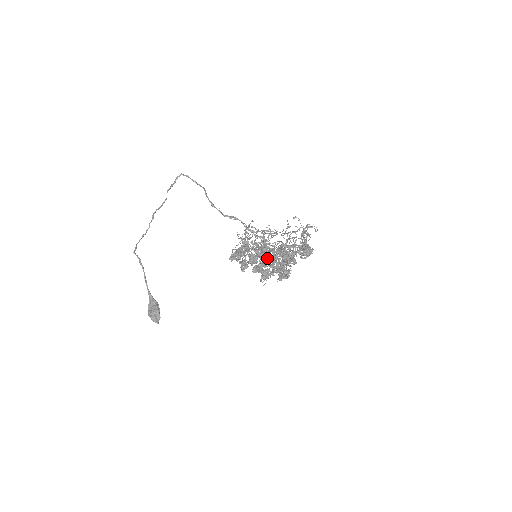
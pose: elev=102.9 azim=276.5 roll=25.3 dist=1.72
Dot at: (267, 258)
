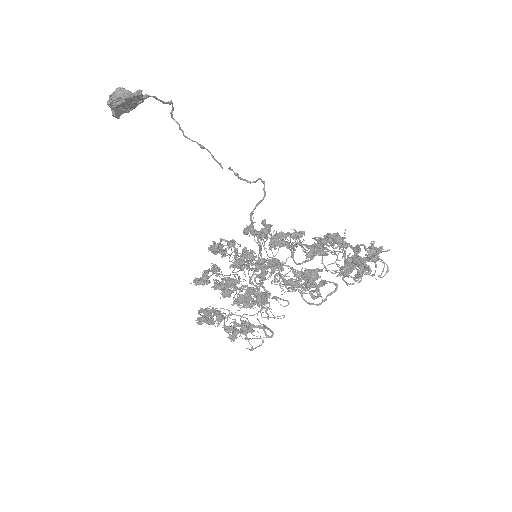
Dot at: (269, 266)
